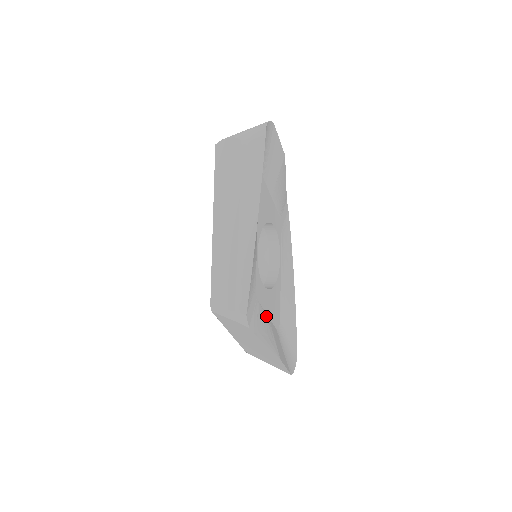
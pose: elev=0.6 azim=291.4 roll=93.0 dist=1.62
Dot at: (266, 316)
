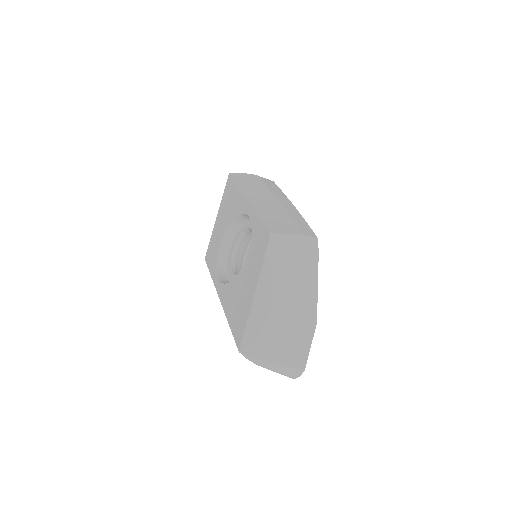
Dot at: occluded
